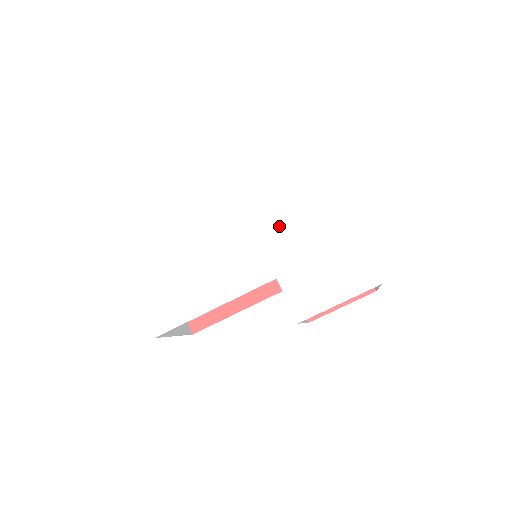
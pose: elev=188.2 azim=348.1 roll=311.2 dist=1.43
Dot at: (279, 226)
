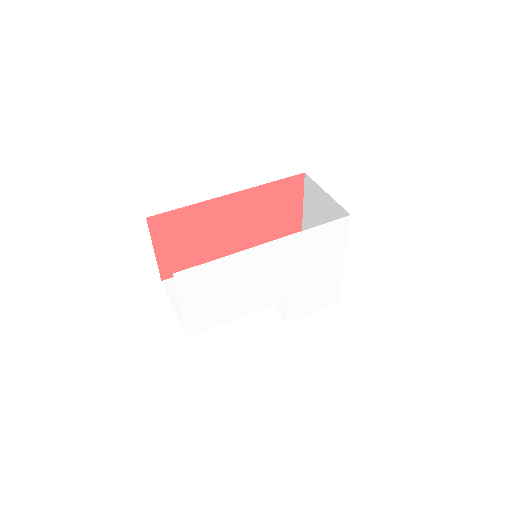
Dot at: (304, 270)
